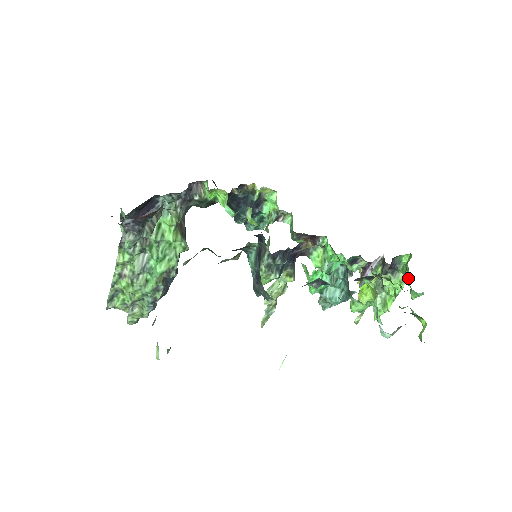
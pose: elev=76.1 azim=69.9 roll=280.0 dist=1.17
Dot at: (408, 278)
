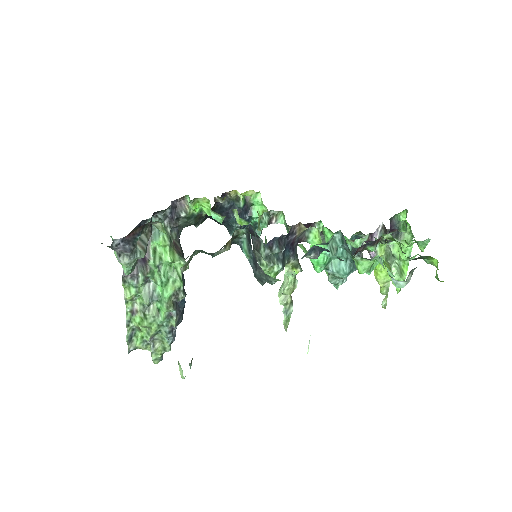
Dot at: (413, 236)
